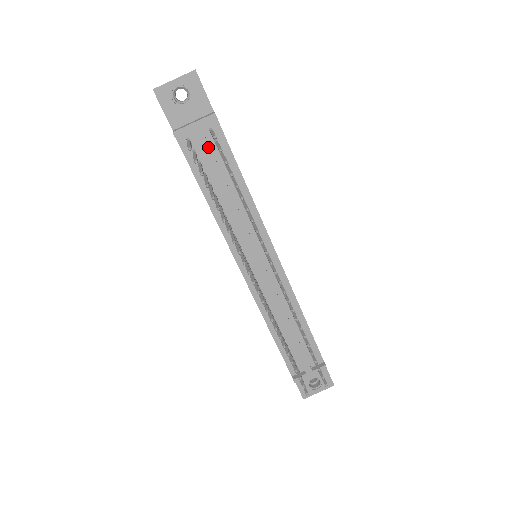
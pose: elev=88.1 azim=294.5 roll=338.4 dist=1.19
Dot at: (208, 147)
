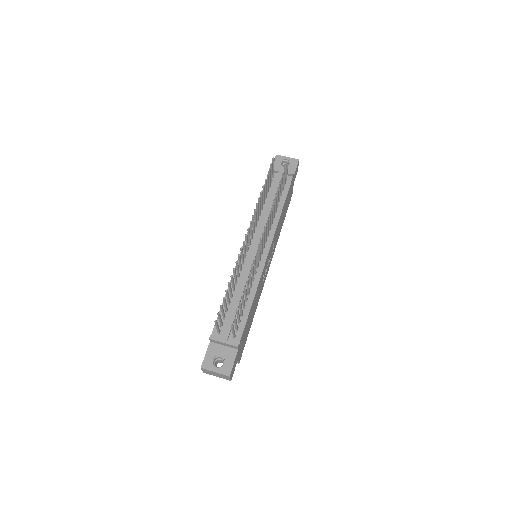
Dot at: (279, 181)
